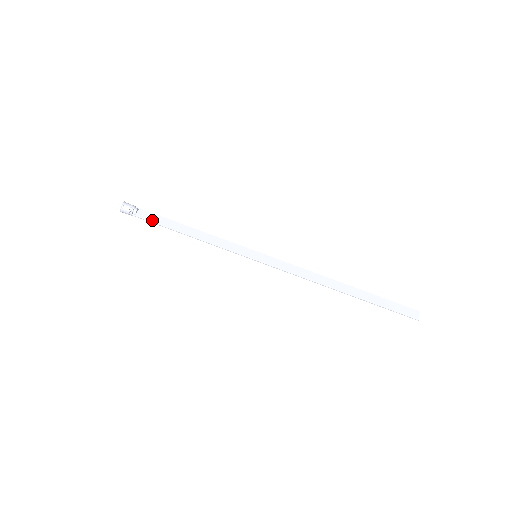
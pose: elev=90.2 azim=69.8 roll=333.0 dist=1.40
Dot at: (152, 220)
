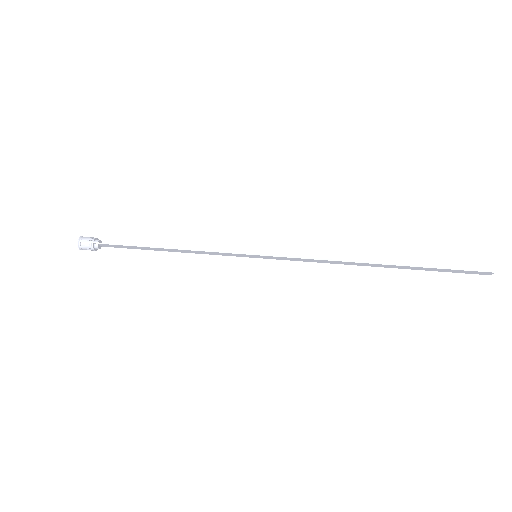
Dot at: (119, 244)
